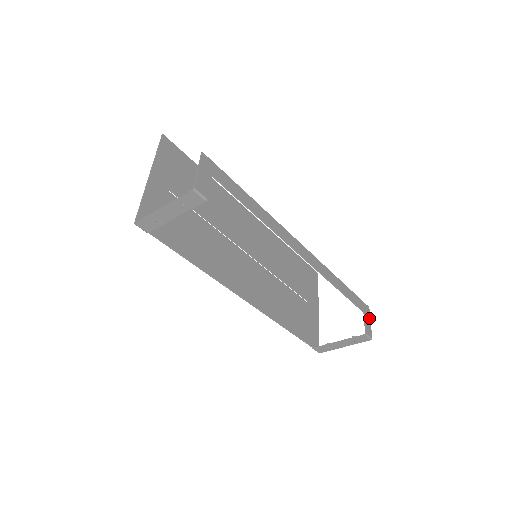
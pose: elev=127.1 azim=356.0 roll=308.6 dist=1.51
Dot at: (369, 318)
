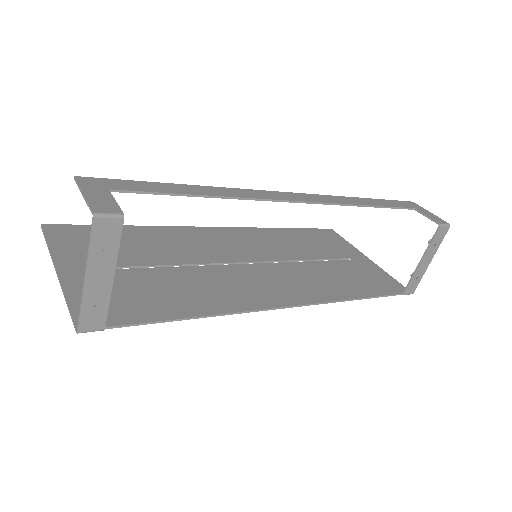
Dot at: (424, 210)
